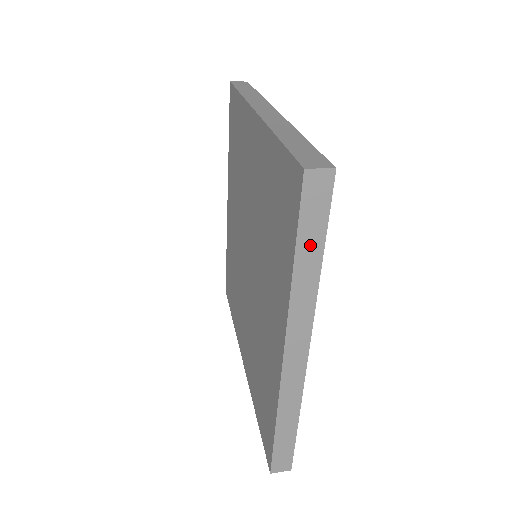
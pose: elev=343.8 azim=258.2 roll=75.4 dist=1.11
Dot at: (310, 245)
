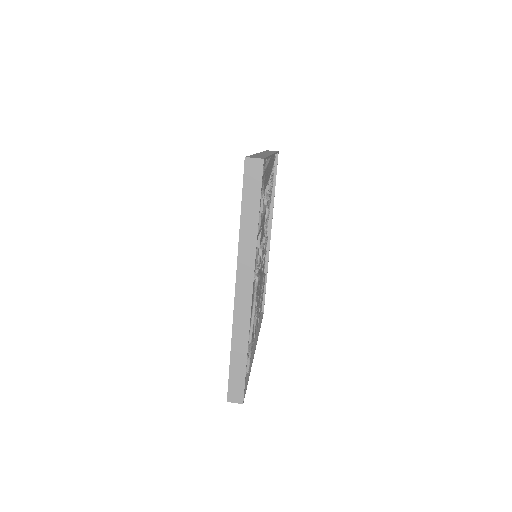
Dot at: occluded
